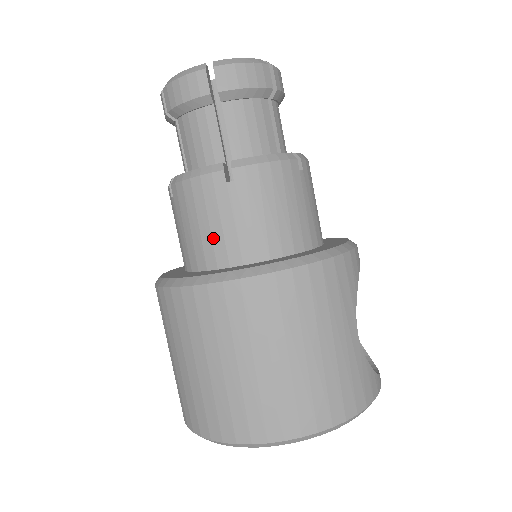
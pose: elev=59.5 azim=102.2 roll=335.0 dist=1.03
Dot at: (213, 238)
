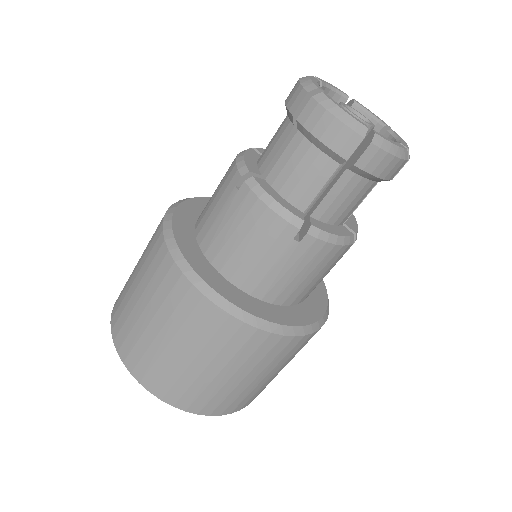
Dot at: (245, 261)
